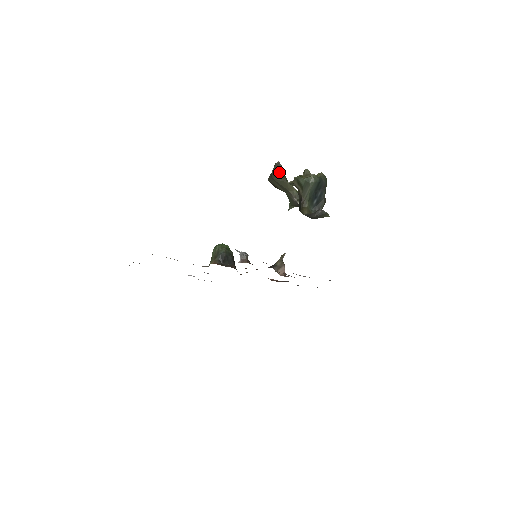
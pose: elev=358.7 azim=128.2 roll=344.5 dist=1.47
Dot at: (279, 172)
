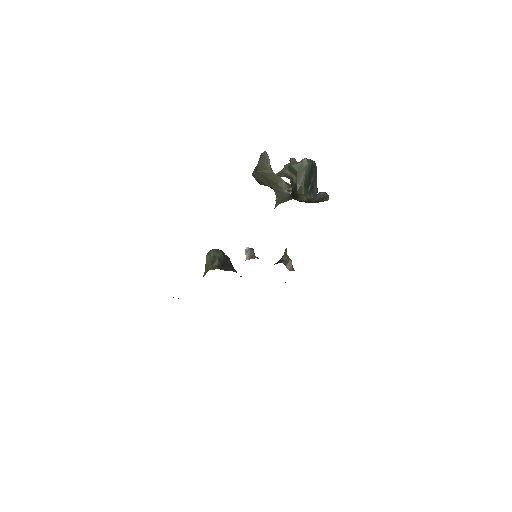
Dot at: (266, 163)
